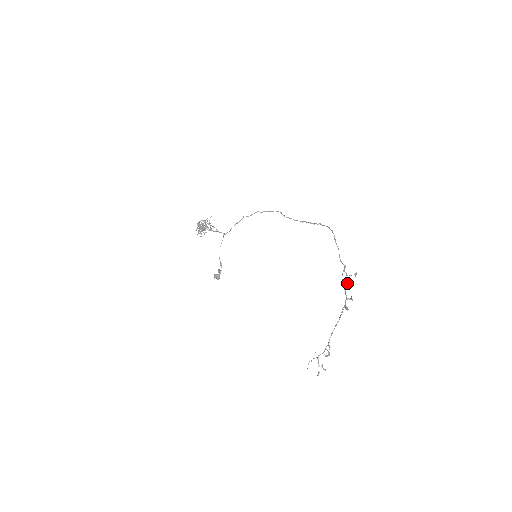
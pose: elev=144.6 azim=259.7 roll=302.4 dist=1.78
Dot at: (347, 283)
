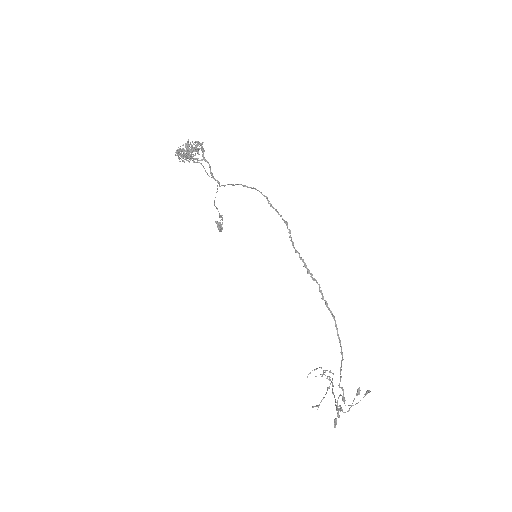
Dot at: (336, 418)
